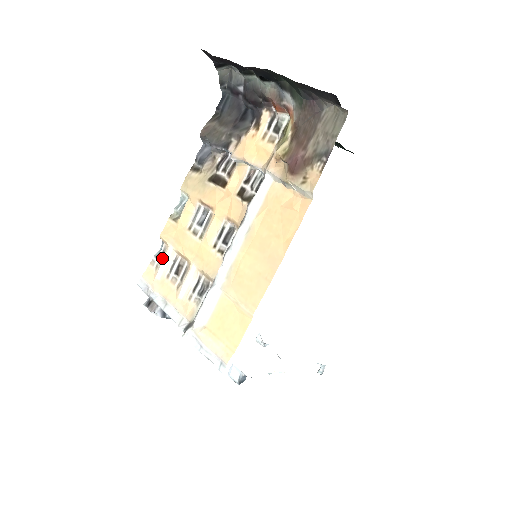
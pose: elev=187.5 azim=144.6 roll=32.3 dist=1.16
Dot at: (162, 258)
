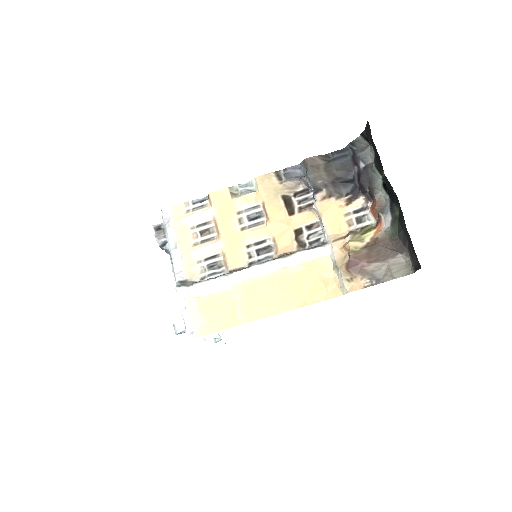
Dot at: (198, 210)
